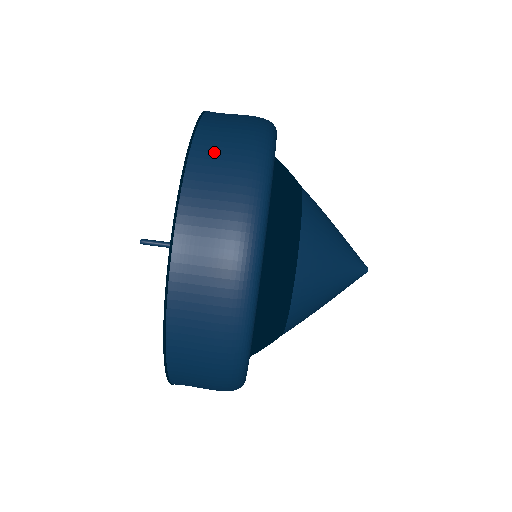
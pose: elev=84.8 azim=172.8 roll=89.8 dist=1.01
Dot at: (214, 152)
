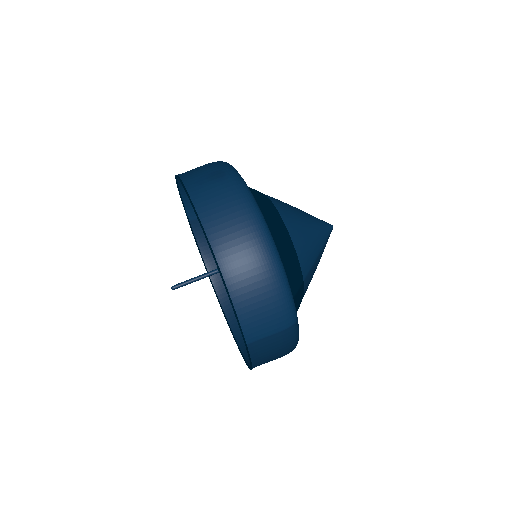
Dot at: occluded
